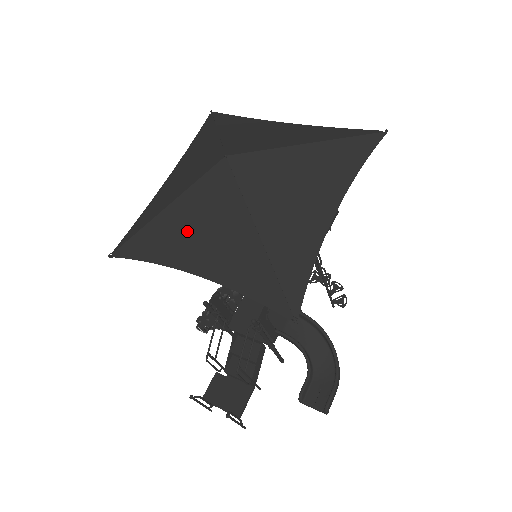
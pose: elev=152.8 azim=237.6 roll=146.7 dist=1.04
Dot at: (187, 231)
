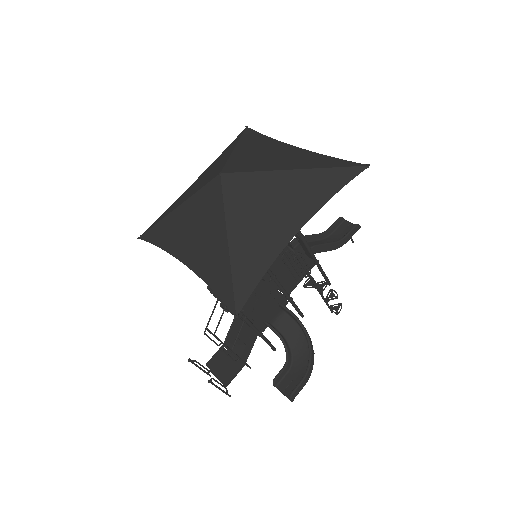
Dot at: (186, 229)
